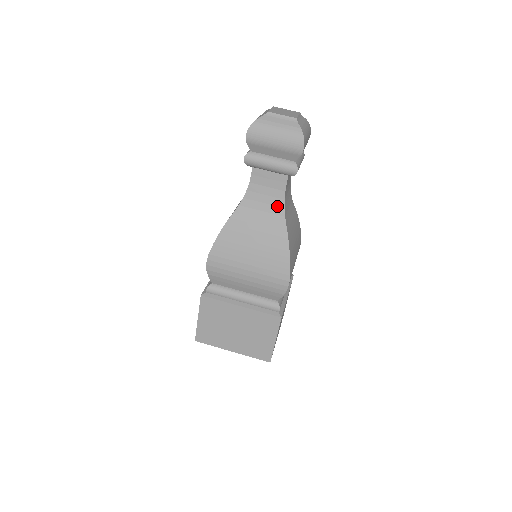
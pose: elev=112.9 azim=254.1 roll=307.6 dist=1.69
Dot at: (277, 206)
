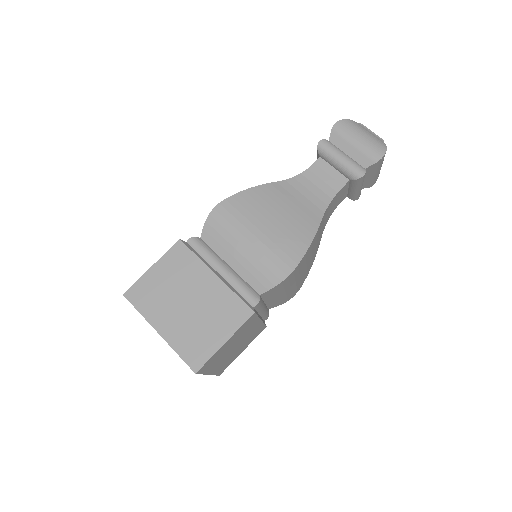
Dot at: (322, 201)
